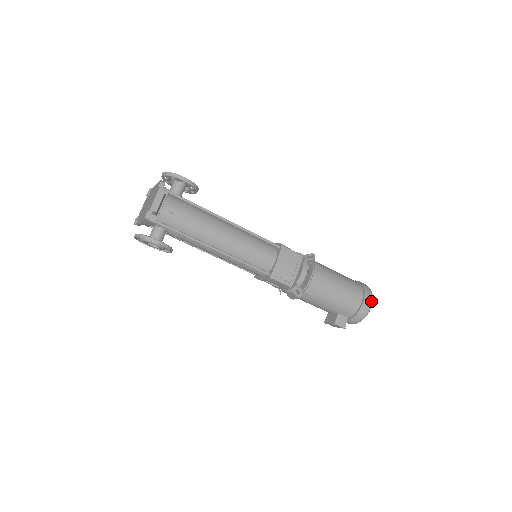
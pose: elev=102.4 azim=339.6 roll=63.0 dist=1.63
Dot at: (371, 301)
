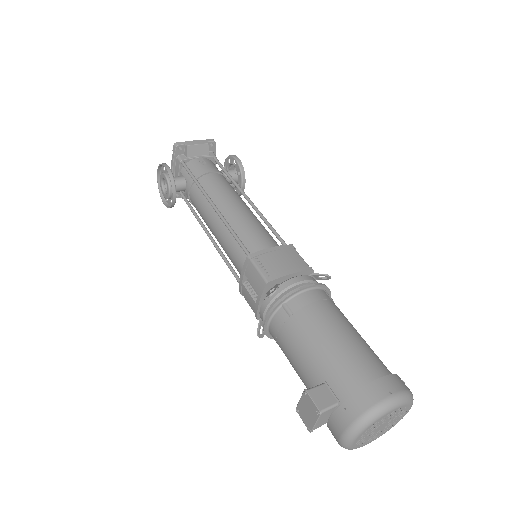
Dot at: (398, 392)
